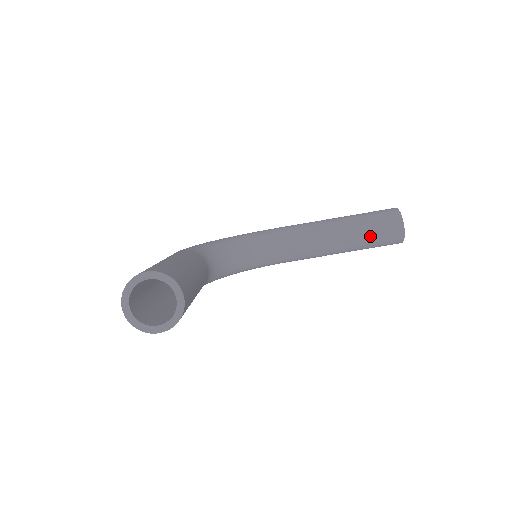
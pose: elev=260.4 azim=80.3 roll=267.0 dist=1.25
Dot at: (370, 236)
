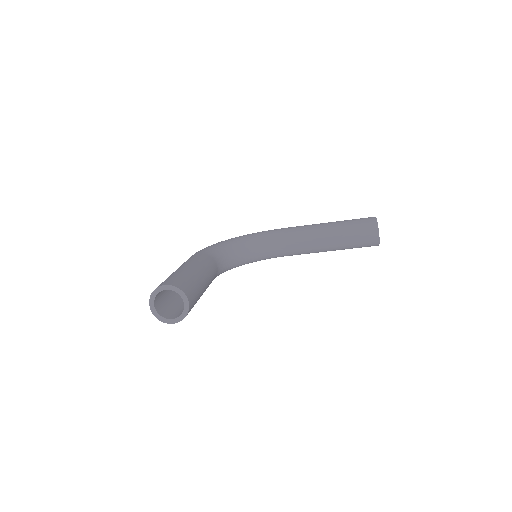
Dot at: (351, 240)
